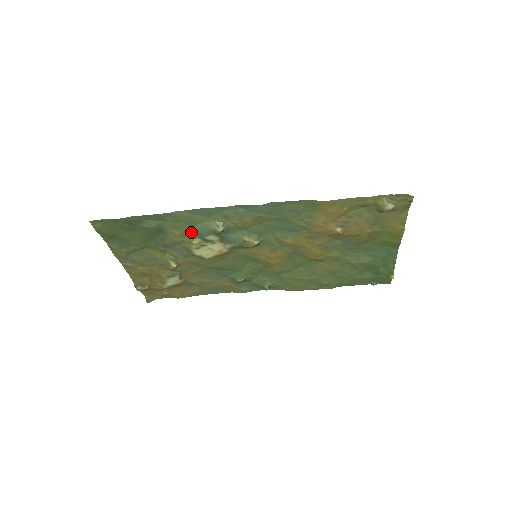
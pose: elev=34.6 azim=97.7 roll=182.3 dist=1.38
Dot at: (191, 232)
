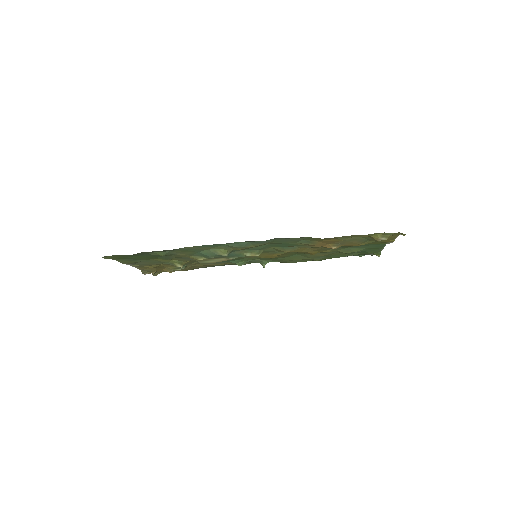
Dot at: (197, 254)
